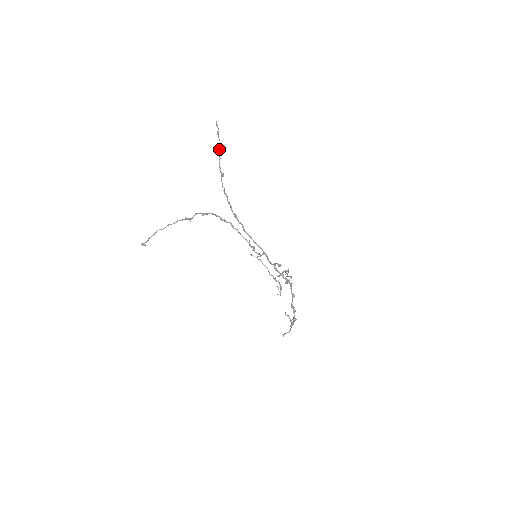
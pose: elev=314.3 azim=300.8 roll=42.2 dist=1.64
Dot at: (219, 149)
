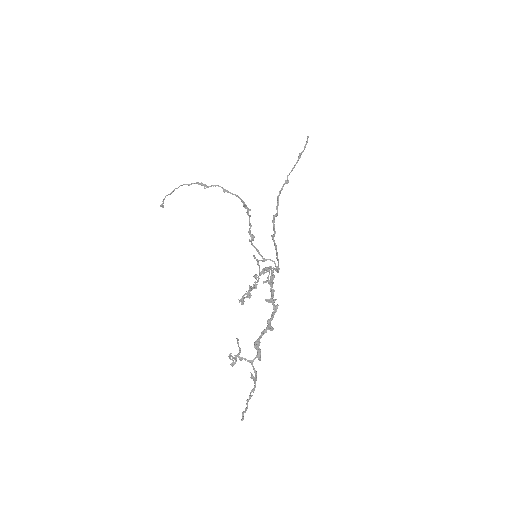
Dot at: (298, 159)
